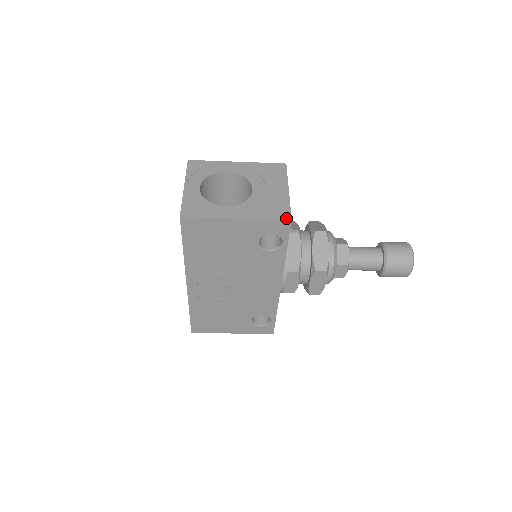
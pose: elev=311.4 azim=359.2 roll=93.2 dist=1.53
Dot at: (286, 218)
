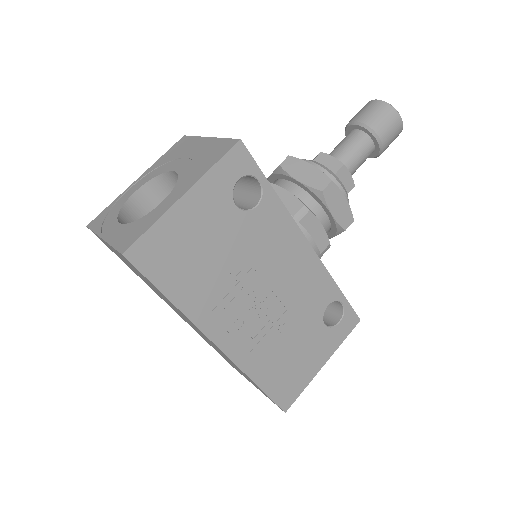
Dot at: (233, 144)
